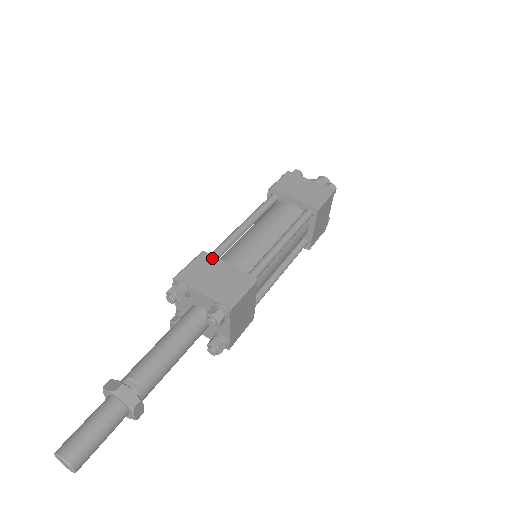
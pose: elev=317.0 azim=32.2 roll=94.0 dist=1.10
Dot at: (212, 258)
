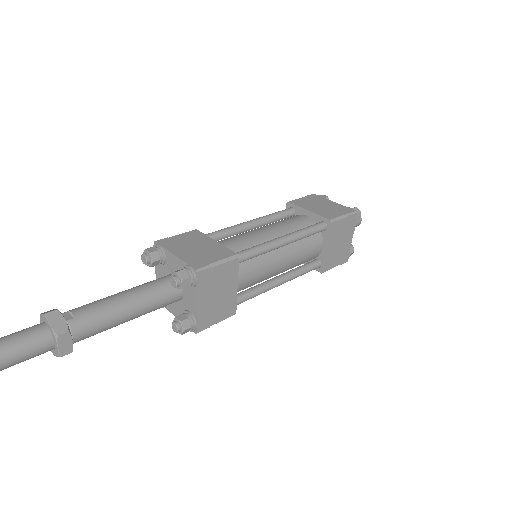
Dot at: (201, 235)
